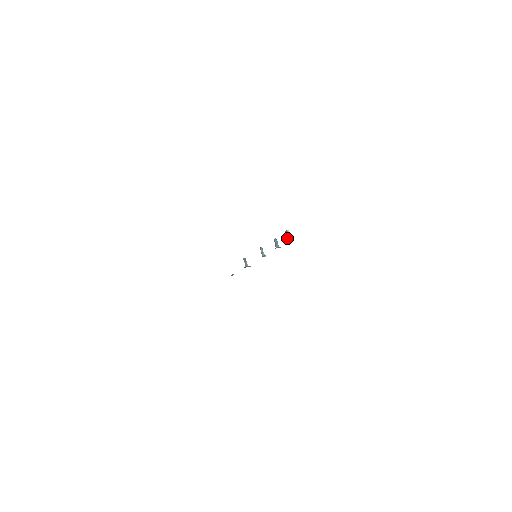
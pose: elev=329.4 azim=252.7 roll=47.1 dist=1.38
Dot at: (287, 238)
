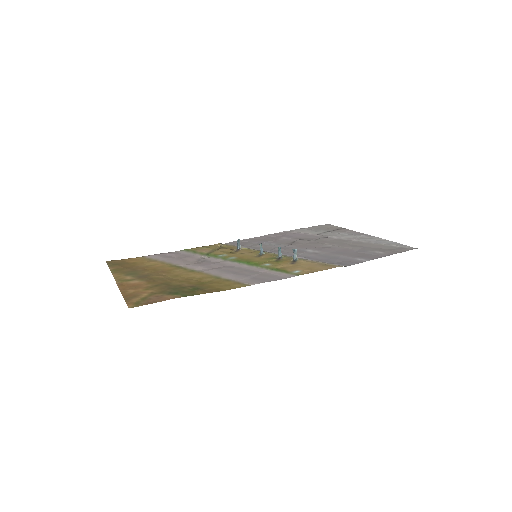
Dot at: (293, 256)
